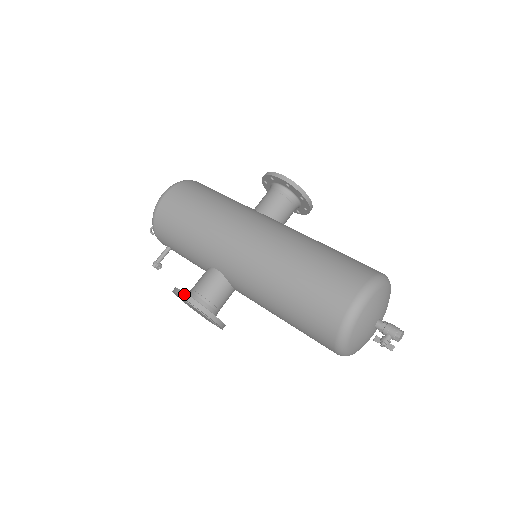
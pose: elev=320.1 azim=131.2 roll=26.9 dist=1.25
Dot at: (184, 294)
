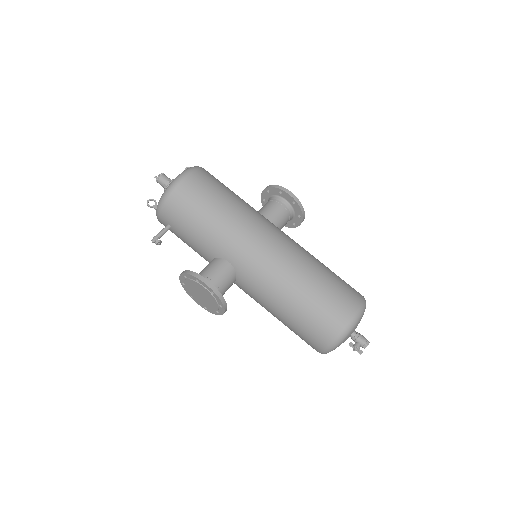
Dot at: (206, 280)
